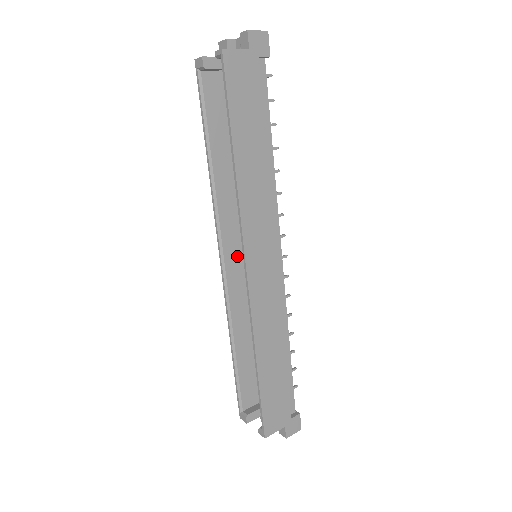
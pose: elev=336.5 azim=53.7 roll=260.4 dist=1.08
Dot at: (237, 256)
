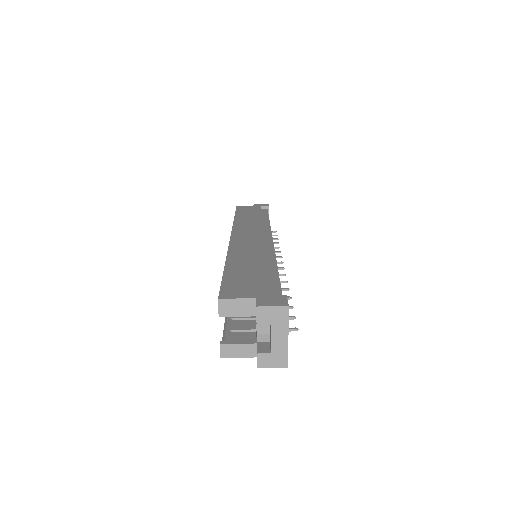
Dot at: occluded
